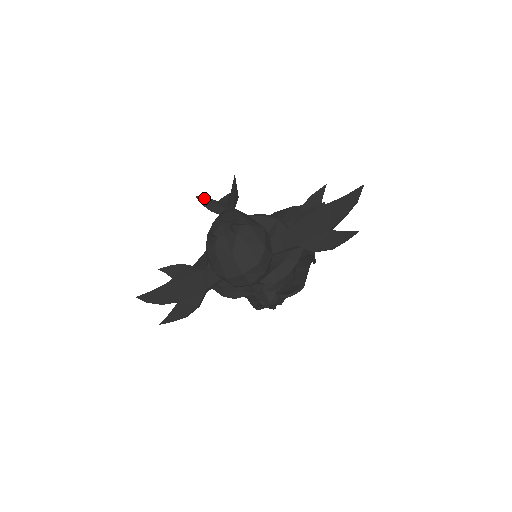
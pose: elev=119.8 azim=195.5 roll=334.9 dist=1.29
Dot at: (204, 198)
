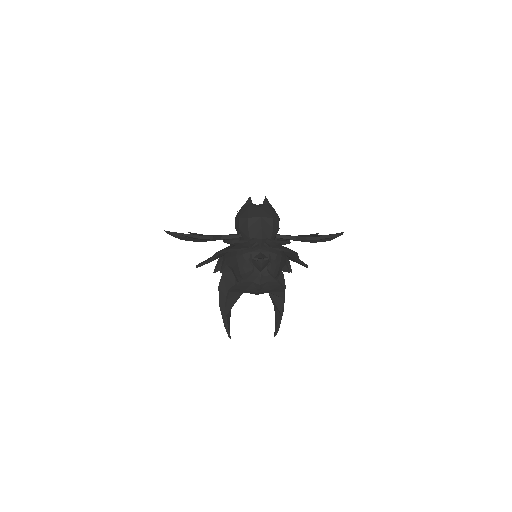
Dot at: occluded
